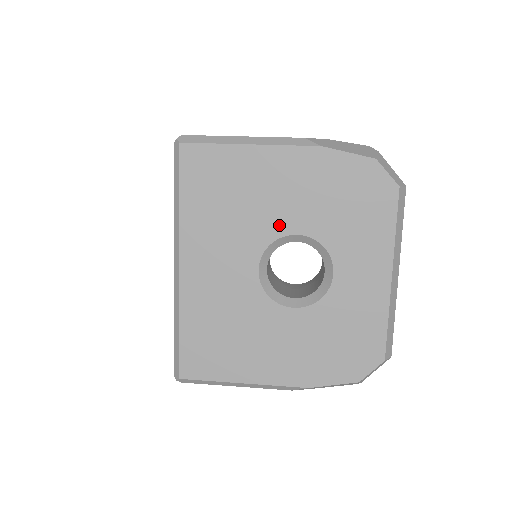
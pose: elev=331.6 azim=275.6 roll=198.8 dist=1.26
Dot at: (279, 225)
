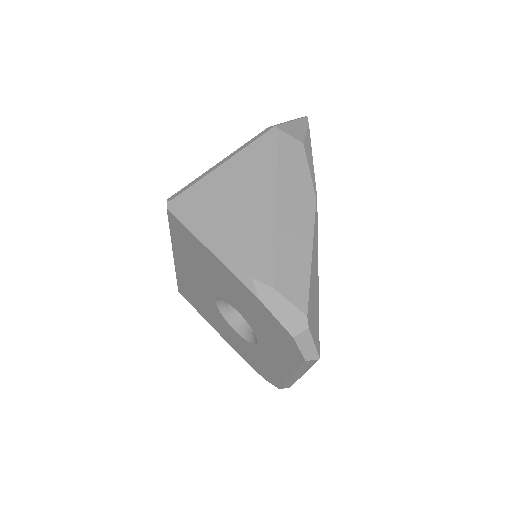
Dot at: (228, 298)
